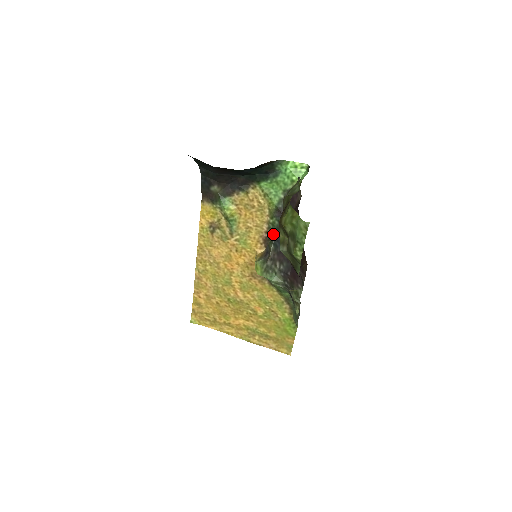
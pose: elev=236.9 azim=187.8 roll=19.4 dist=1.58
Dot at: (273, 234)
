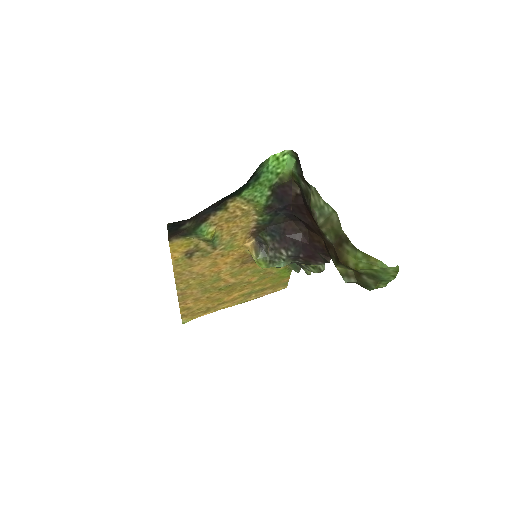
Dot at: (264, 227)
